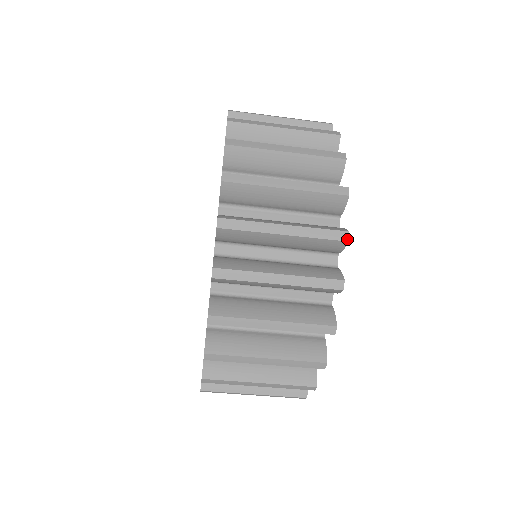
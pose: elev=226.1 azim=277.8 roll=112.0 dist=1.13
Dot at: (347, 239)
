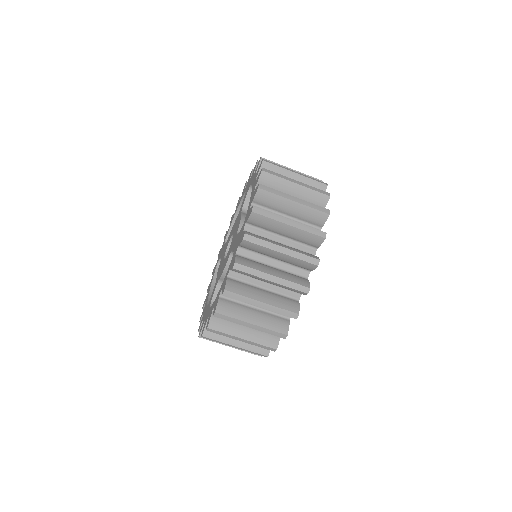
Dot at: (329, 213)
